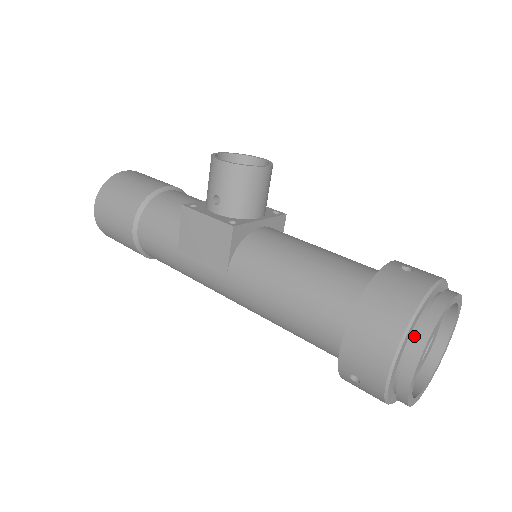
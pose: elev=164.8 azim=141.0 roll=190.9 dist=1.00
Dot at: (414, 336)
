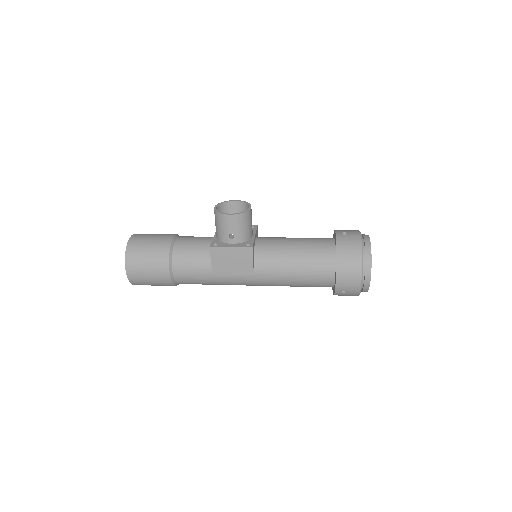
Dot at: (365, 262)
